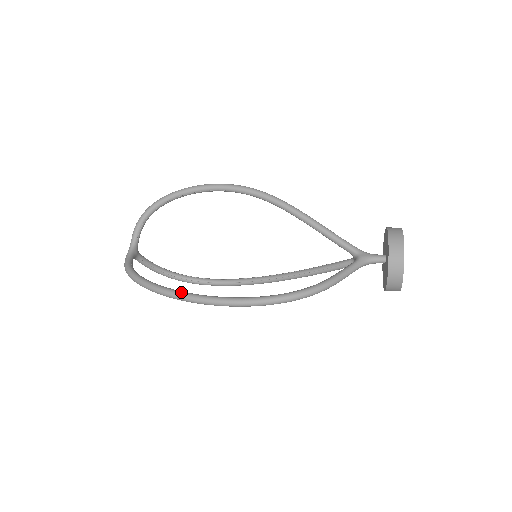
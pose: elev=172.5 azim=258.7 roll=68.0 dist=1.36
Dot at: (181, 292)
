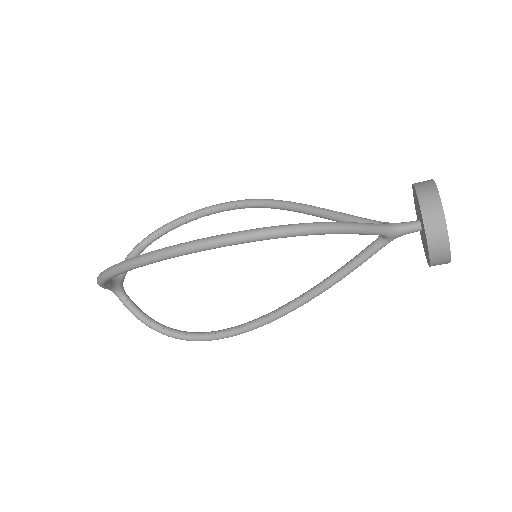
Dot at: (147, 253)
